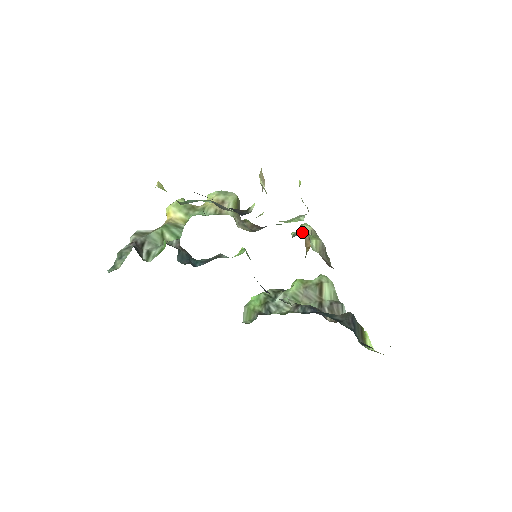
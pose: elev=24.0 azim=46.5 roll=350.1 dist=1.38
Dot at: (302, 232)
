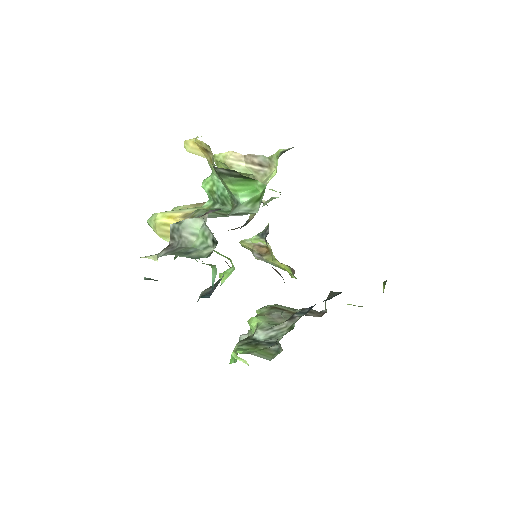
Dot at: (267, 226)
